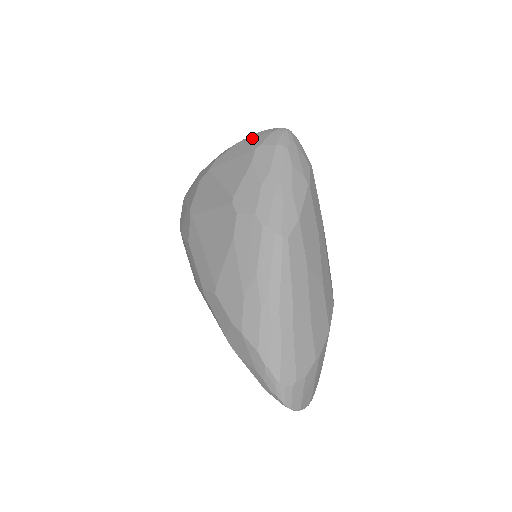
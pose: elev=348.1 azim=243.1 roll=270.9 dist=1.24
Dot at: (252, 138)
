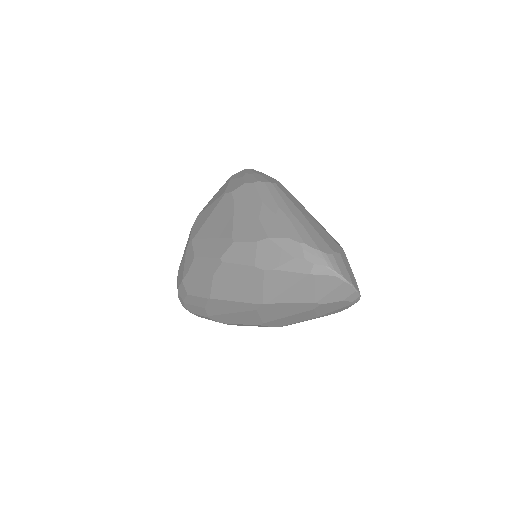
Dot at: occluded
